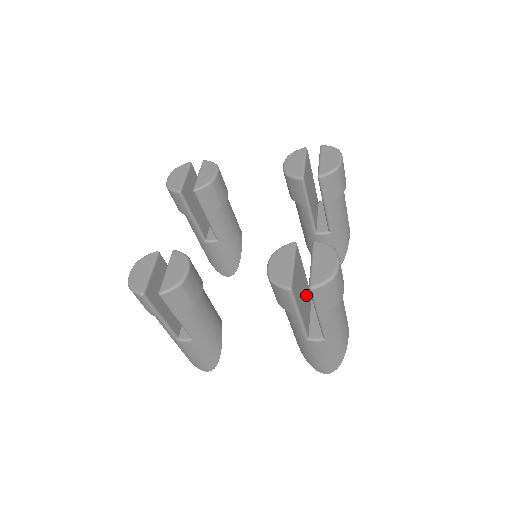
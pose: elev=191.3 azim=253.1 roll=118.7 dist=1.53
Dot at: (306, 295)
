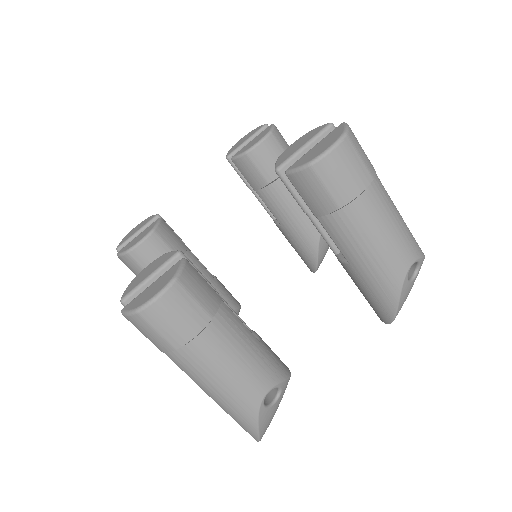
Dot at: occluded
